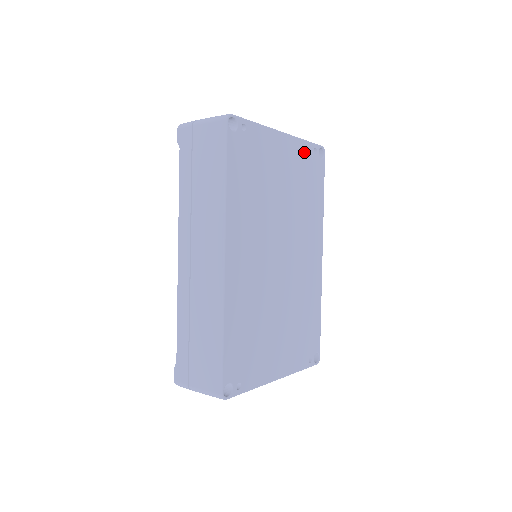
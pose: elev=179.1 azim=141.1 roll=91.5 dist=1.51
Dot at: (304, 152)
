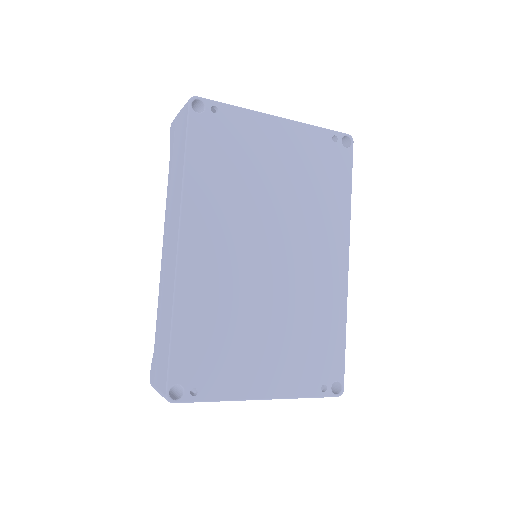
Dot at: (315, 139)
